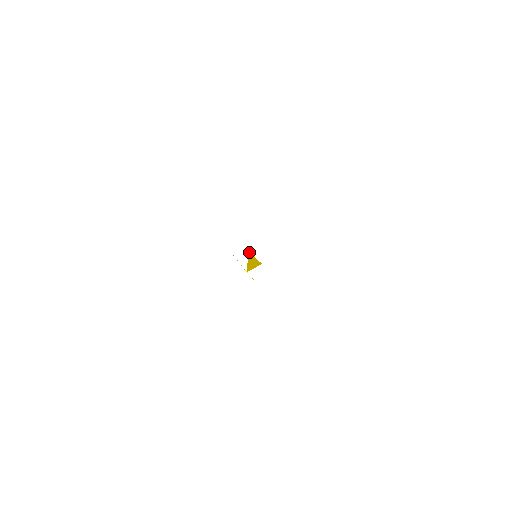
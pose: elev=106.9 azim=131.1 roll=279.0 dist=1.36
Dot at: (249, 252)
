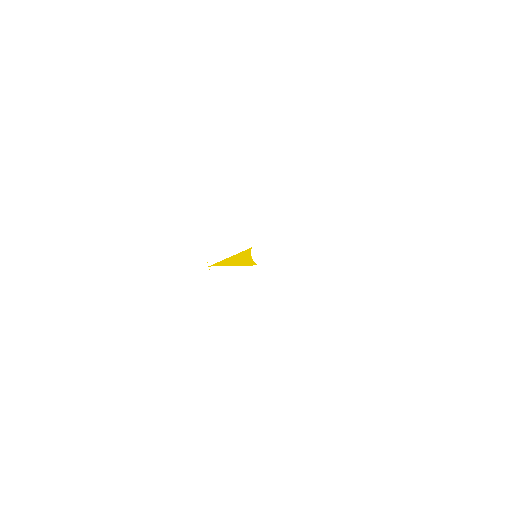
Dot at: (247, 250)
